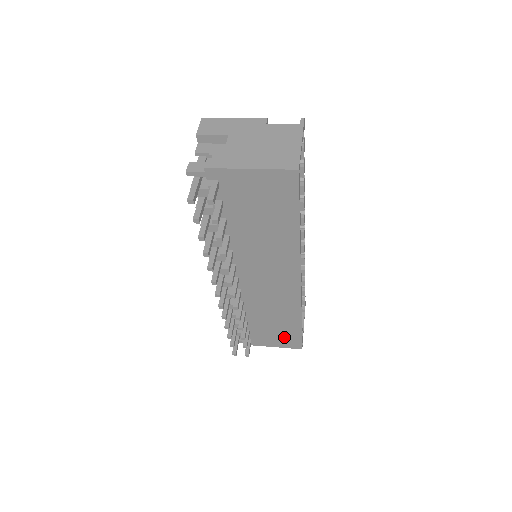
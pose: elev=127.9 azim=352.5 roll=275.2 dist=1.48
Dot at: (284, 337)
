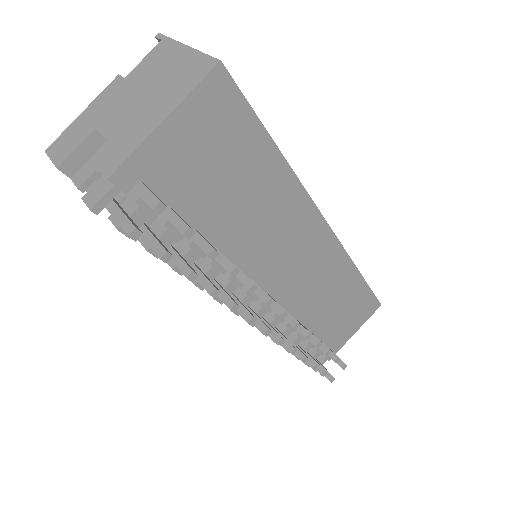
Dot at: (357, 311)
